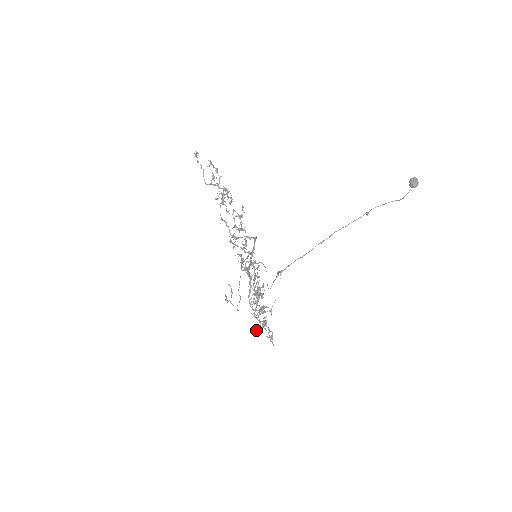
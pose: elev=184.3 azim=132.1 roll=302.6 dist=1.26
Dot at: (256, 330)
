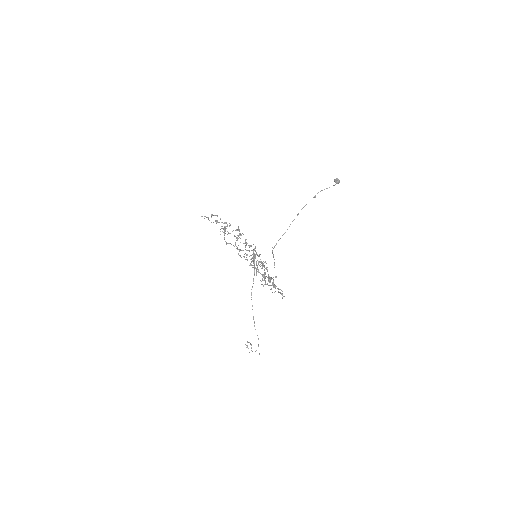
Dot at: occluded
